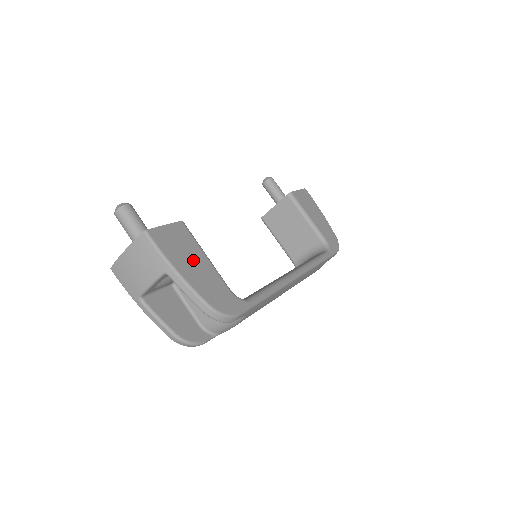
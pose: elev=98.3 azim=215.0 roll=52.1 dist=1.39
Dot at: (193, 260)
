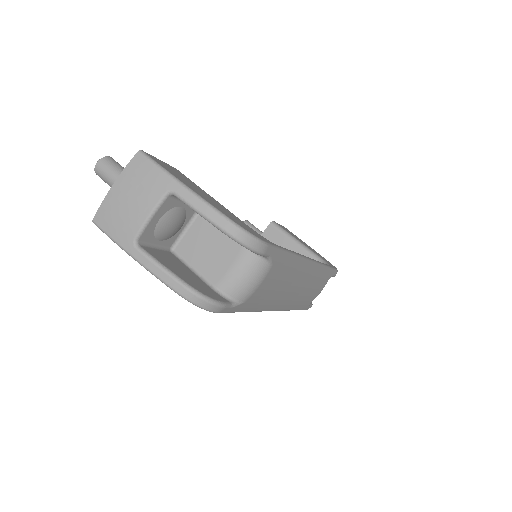
Dot at: (199, 191)
